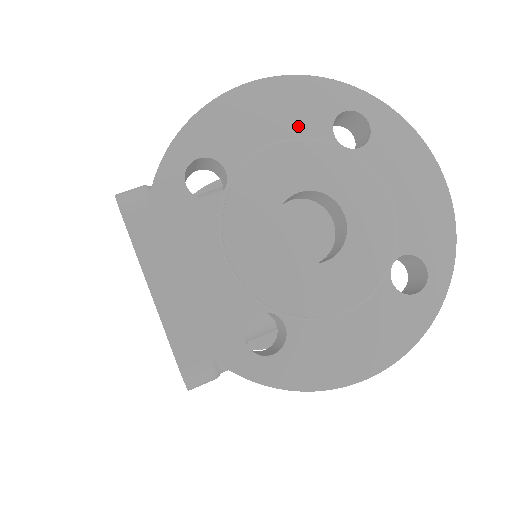
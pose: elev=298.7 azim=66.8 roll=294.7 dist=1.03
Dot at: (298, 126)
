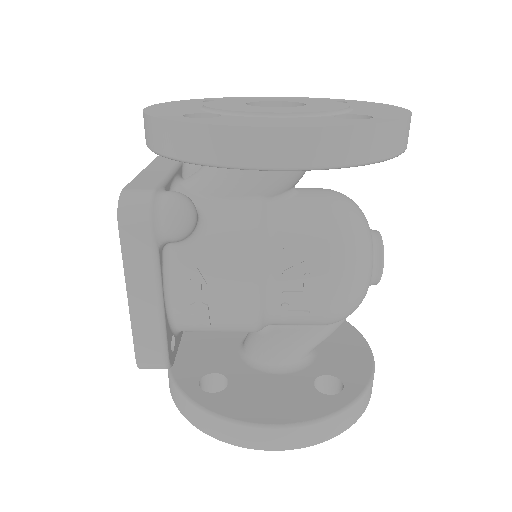
Dot at: occluded
